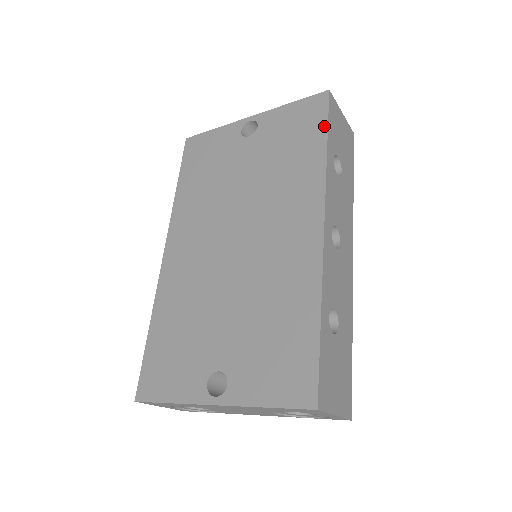
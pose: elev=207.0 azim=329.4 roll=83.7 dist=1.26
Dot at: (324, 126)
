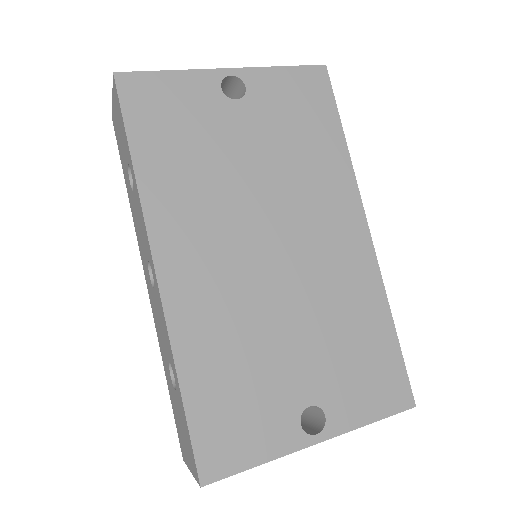
Dot at: (335, 112)
